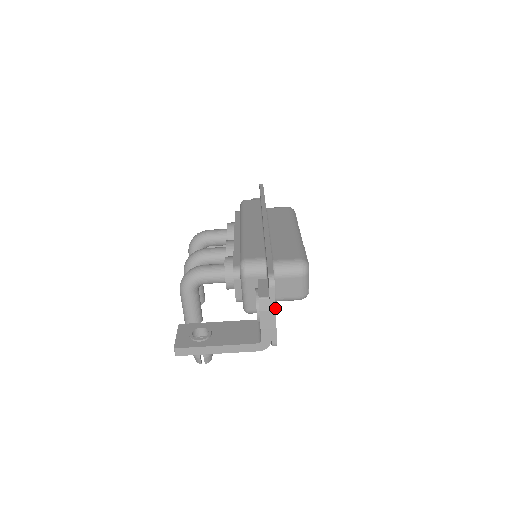
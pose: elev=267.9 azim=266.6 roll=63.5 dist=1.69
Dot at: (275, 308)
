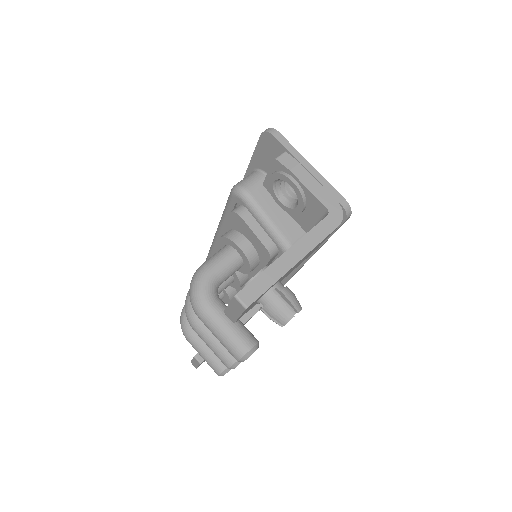
Dot at: (302, 156)
